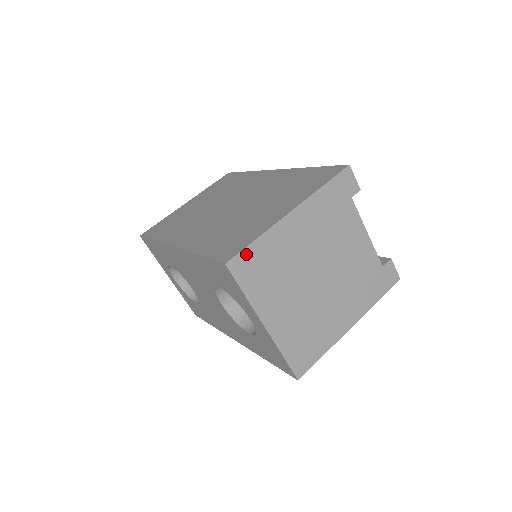
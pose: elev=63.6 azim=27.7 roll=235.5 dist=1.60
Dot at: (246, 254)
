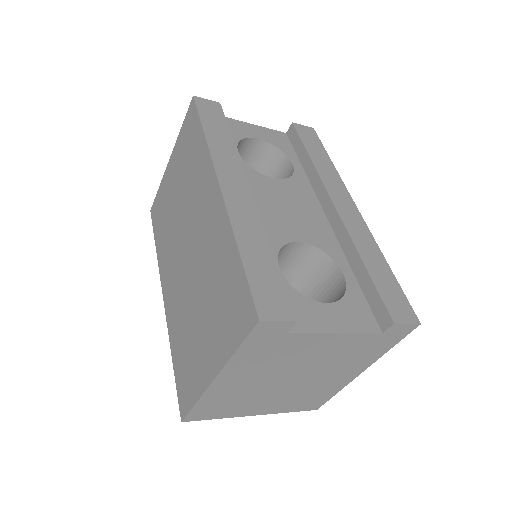
Dot at: (195, 411)
